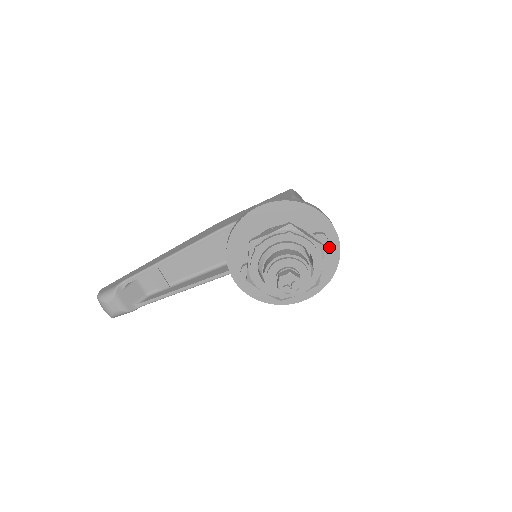
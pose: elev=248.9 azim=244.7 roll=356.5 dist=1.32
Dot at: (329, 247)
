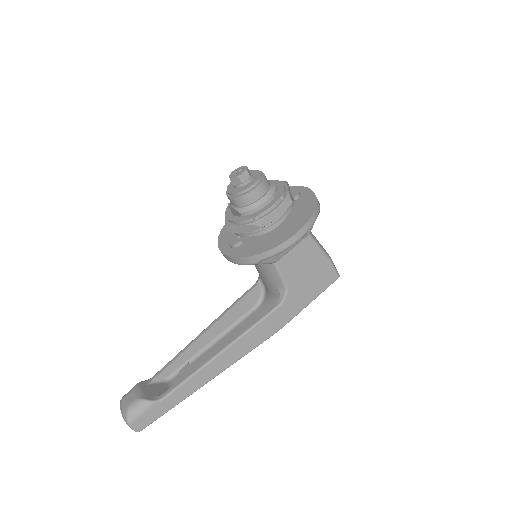
Dot at: (303, 196)
